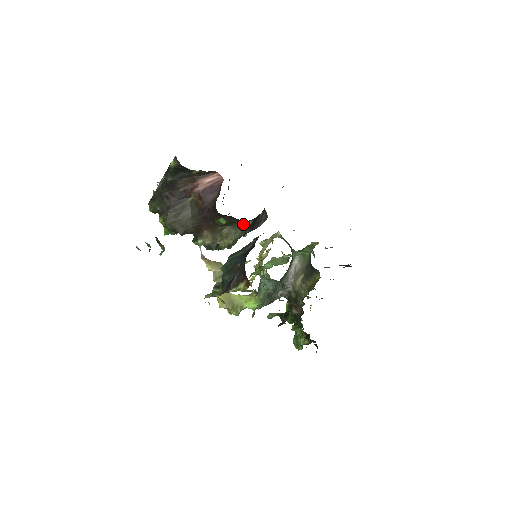
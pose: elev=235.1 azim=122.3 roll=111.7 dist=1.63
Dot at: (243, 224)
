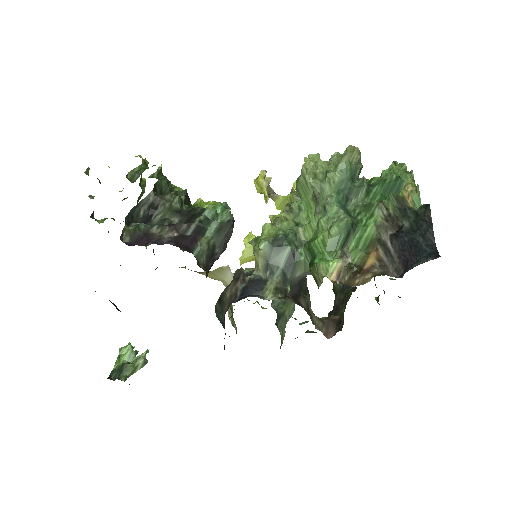
Dot at: occluded
